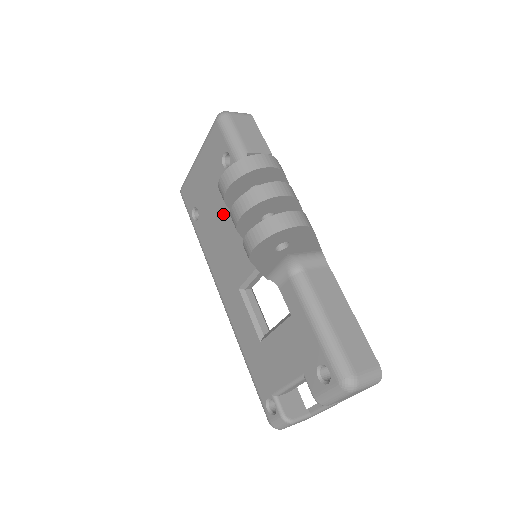
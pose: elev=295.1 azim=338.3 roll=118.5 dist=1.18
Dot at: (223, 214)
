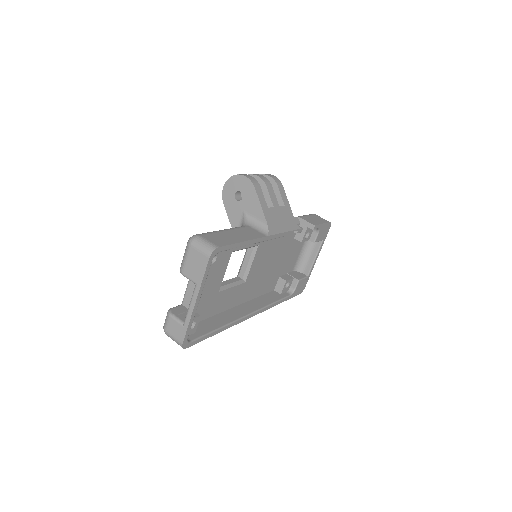
Dot at: occluded
